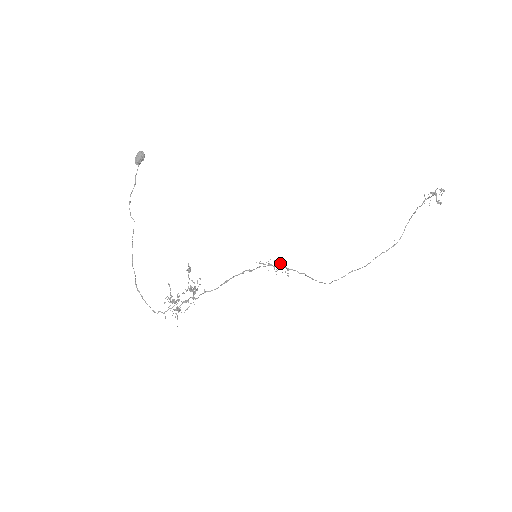
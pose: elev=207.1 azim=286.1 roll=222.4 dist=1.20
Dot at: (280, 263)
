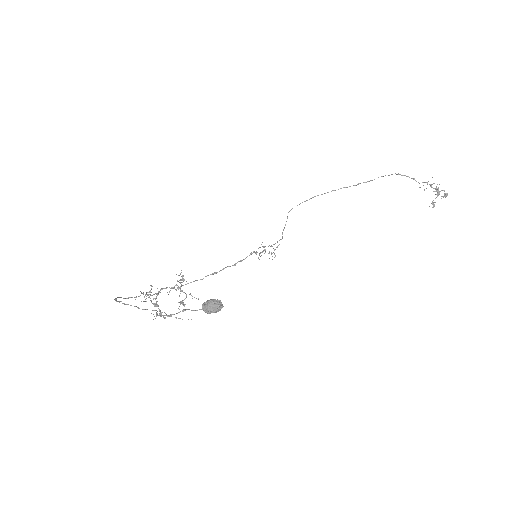
Dot at: occluded
